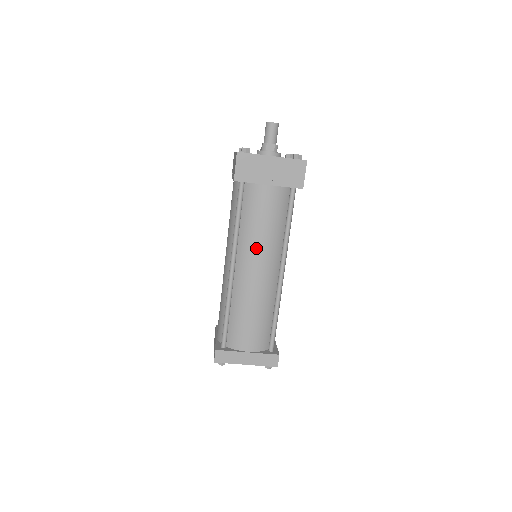
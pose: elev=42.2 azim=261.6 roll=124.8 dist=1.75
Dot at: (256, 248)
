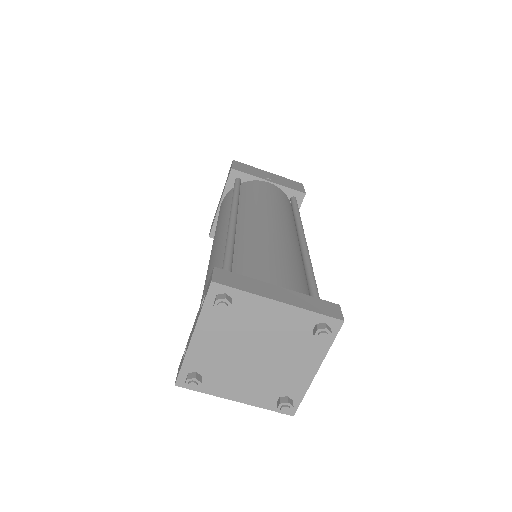
Dot at: (265, 207)
